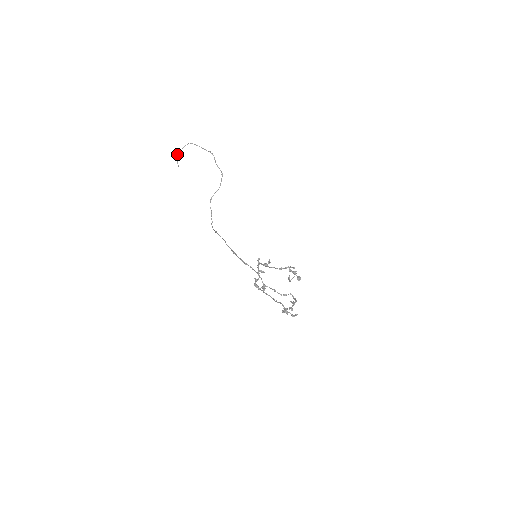
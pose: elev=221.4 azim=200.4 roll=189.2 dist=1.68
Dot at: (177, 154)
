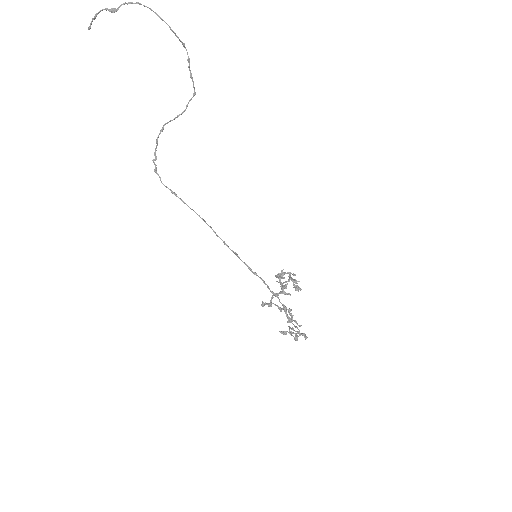
Dot at: (103, 9)
